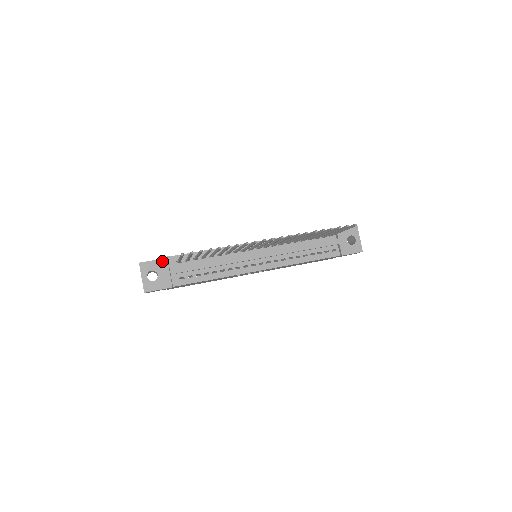
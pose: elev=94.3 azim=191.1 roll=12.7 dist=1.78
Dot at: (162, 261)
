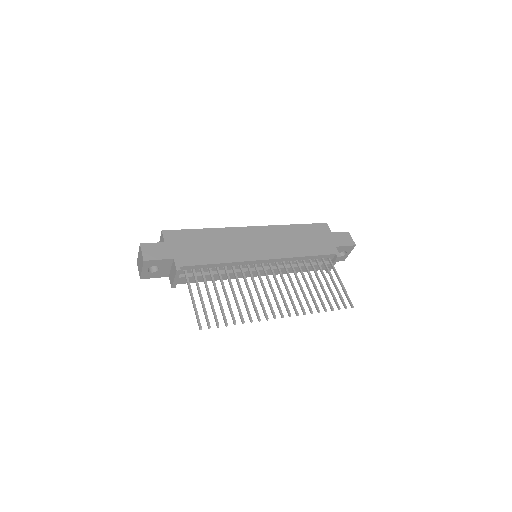
Dot at: (167, 260)
